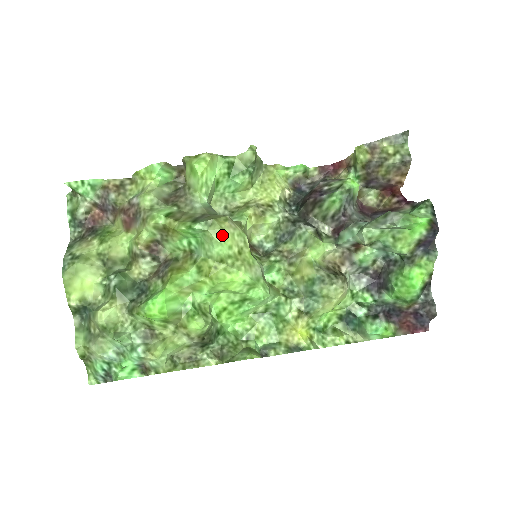
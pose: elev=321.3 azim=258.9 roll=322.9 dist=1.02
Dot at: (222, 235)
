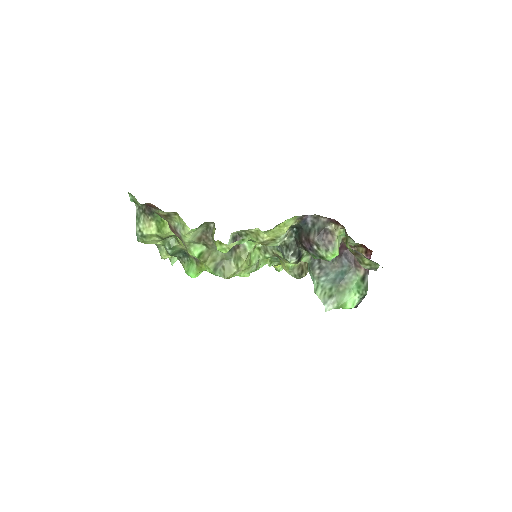
Dot at: occluded
